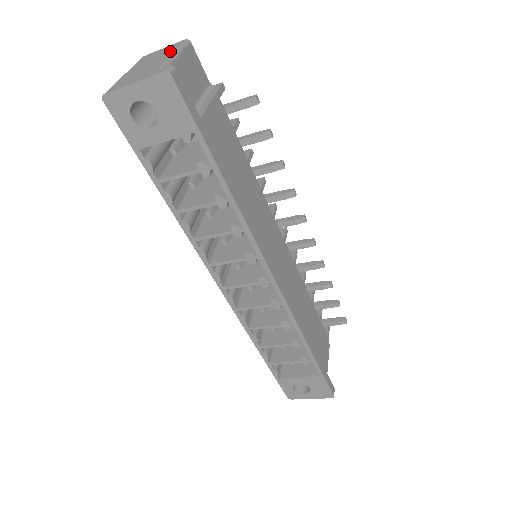
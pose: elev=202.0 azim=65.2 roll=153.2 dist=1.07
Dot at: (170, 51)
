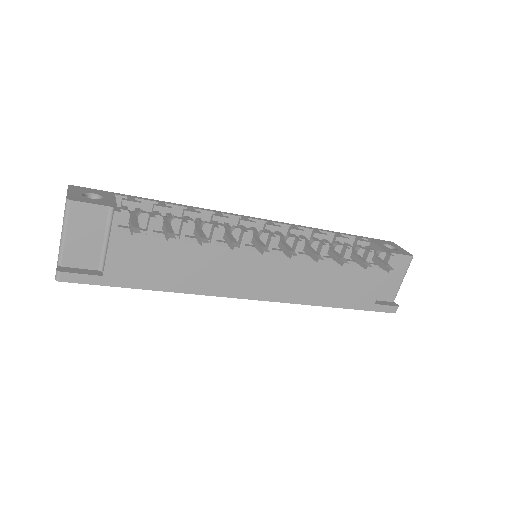
Dot at: (63, 220)
